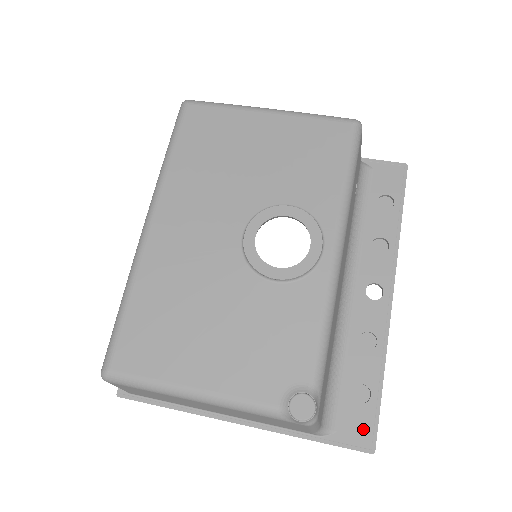
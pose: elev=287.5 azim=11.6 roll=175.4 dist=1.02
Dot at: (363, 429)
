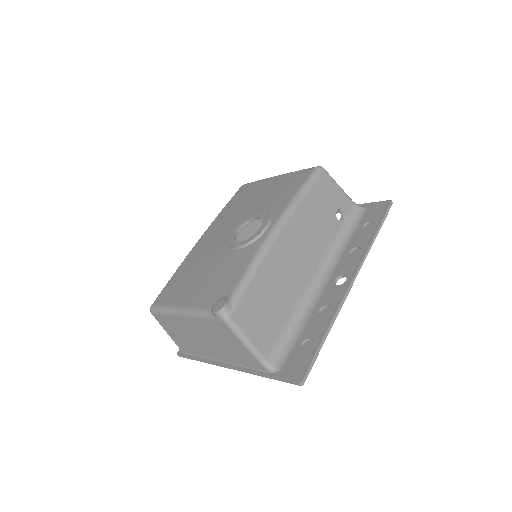
Dot at: (299, 367)
